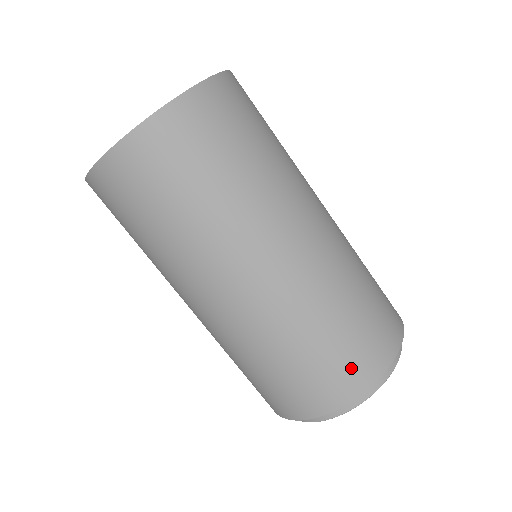
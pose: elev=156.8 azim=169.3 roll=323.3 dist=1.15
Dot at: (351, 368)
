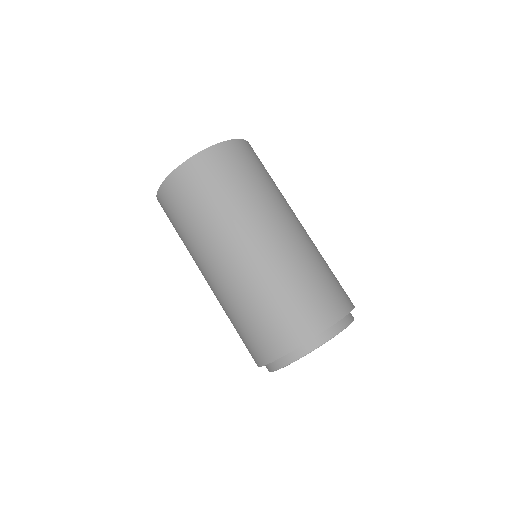
Dot at: (308, 317)
